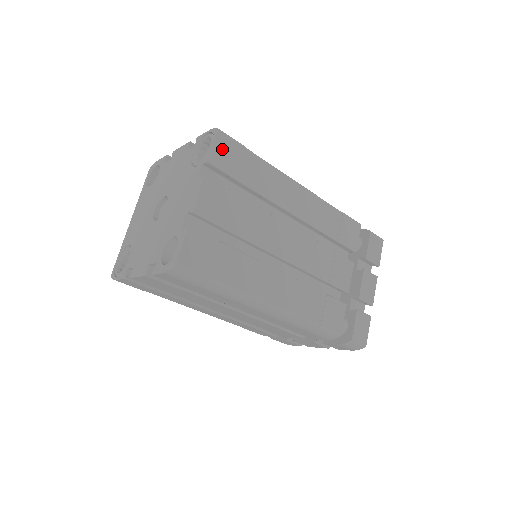
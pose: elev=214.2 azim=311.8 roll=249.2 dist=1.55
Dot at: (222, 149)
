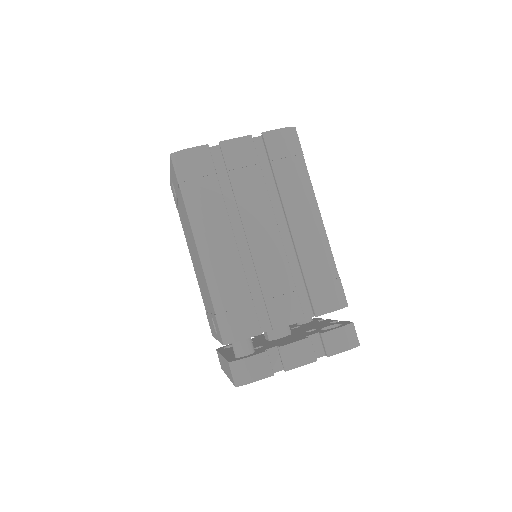
Dot at: occluded
